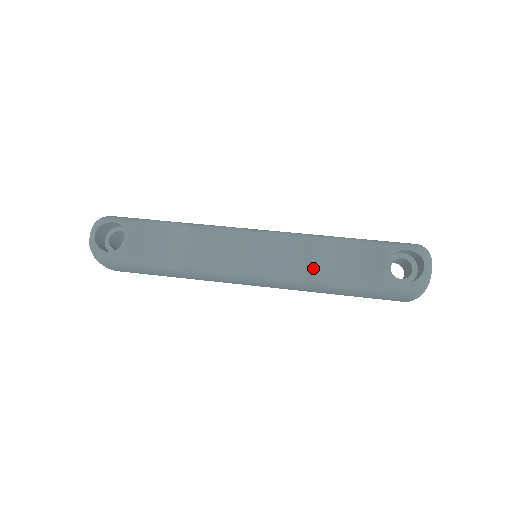
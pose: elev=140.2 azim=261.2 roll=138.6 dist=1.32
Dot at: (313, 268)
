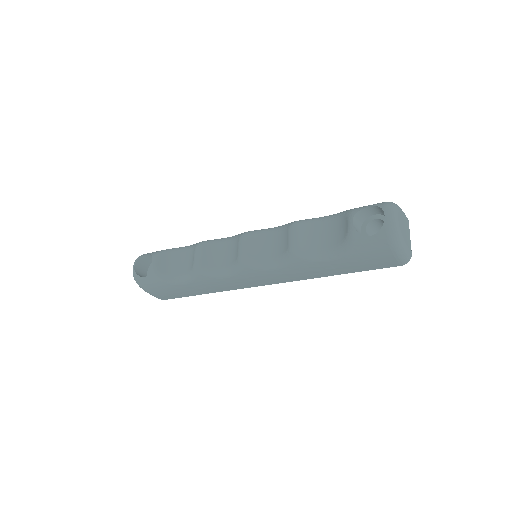
Dot at: (290, 247)
